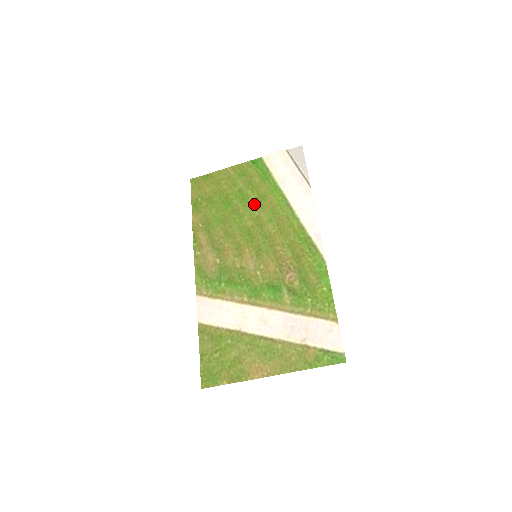
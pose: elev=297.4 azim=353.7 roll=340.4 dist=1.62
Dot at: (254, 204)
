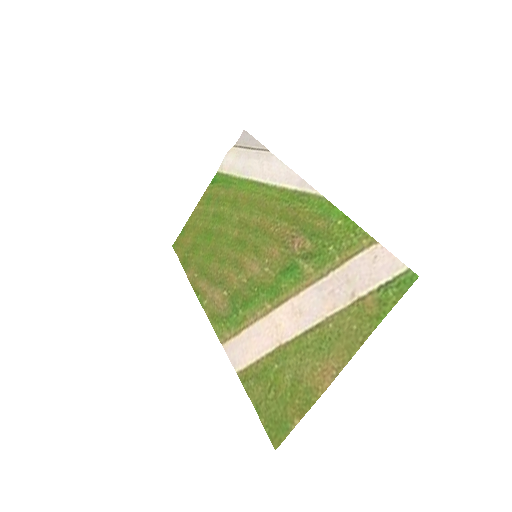
Dot at: (230, 214)
